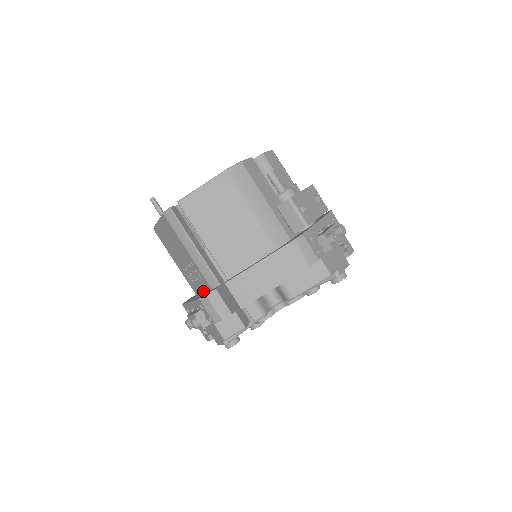
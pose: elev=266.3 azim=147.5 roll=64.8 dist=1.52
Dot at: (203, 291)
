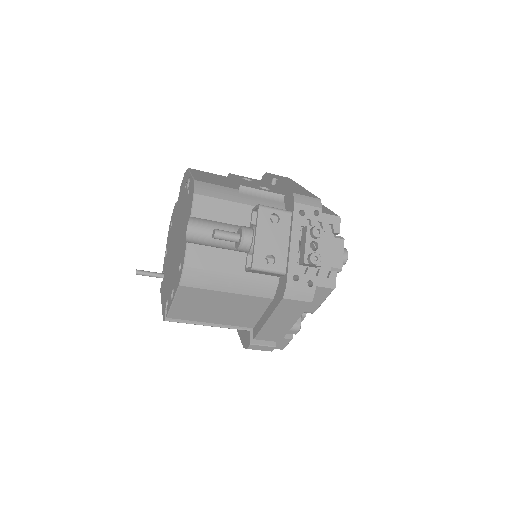
Dot at: occluded
